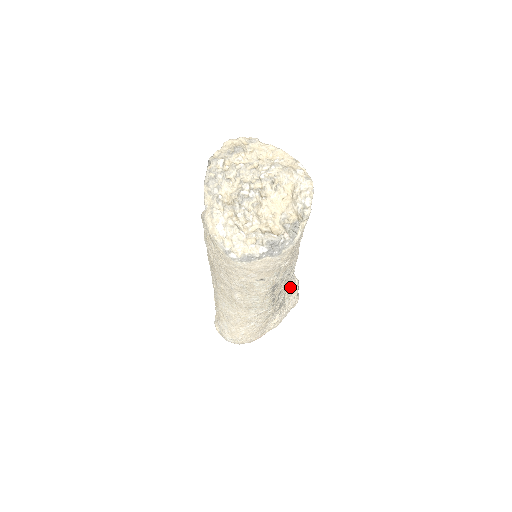
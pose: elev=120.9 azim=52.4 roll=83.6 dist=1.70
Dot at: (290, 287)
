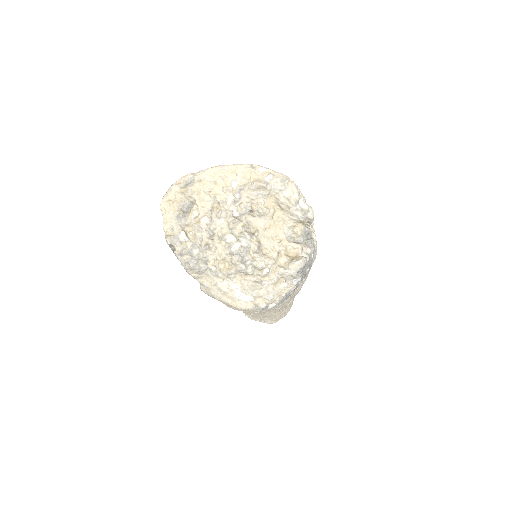
Dot at: occluded
